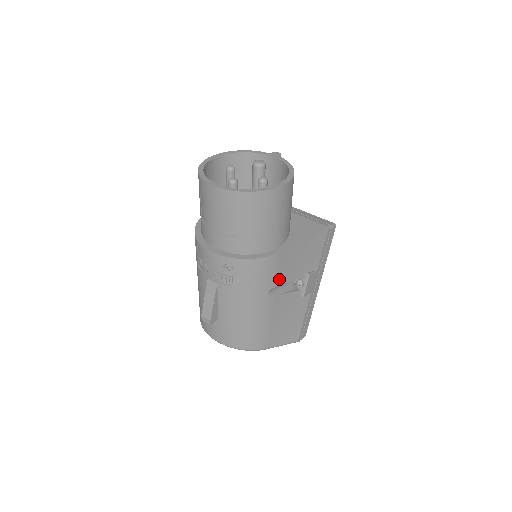
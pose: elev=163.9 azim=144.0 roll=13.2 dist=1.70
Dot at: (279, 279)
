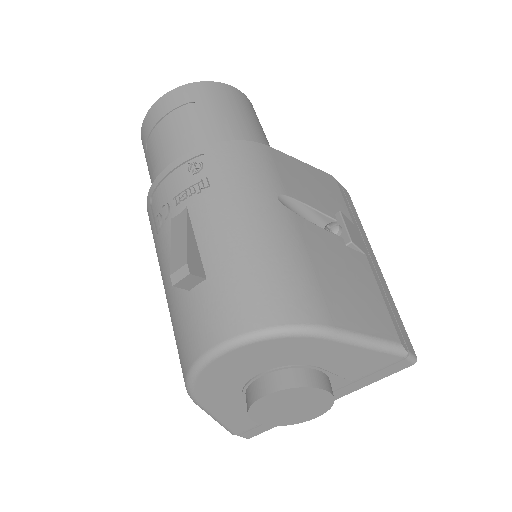
Dot at: (287, 188)
